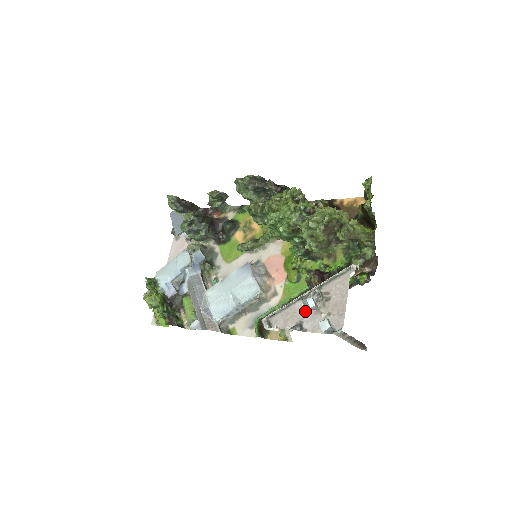
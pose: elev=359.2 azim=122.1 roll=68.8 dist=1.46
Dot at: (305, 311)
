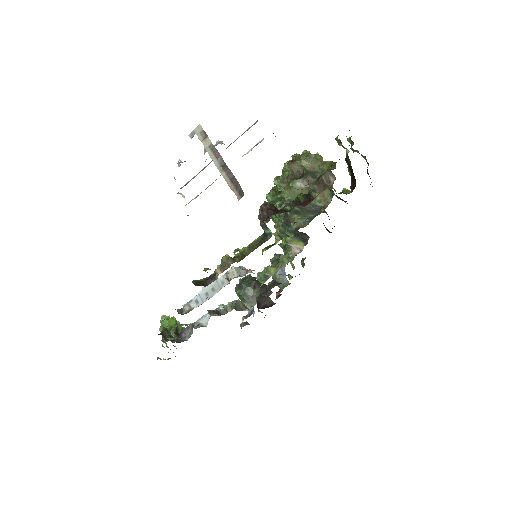
Dot at: occluded
